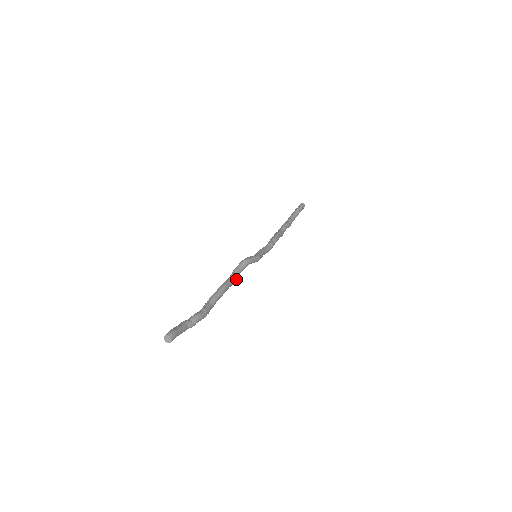
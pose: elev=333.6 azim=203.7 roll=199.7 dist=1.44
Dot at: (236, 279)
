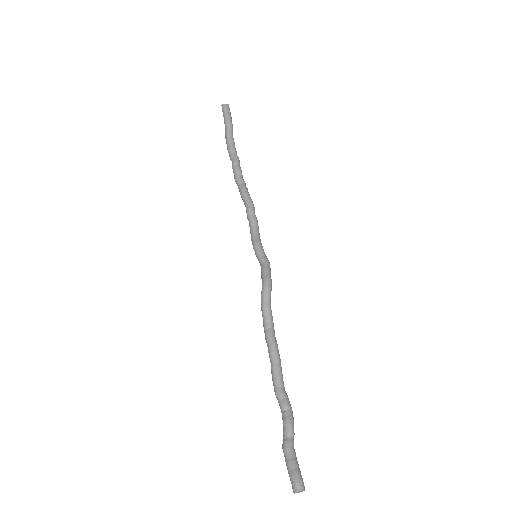
Dot at: (272, 321)
